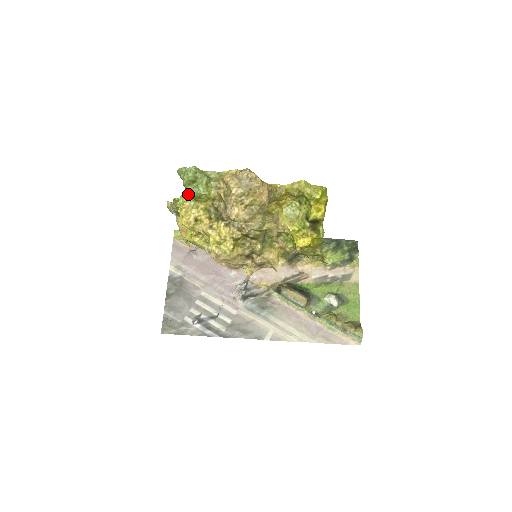
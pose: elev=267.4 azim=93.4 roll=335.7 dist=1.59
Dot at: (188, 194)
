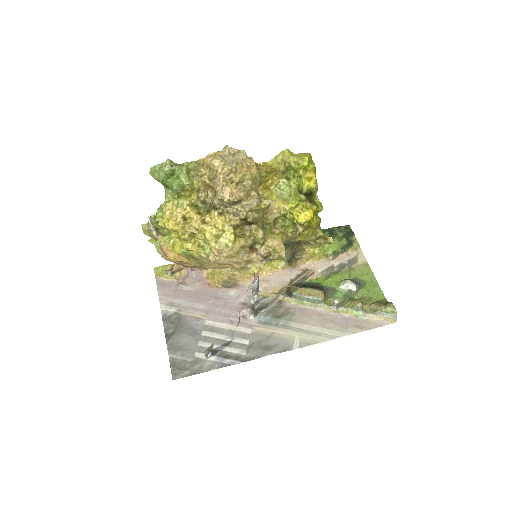
Dot at: (168, 194)
